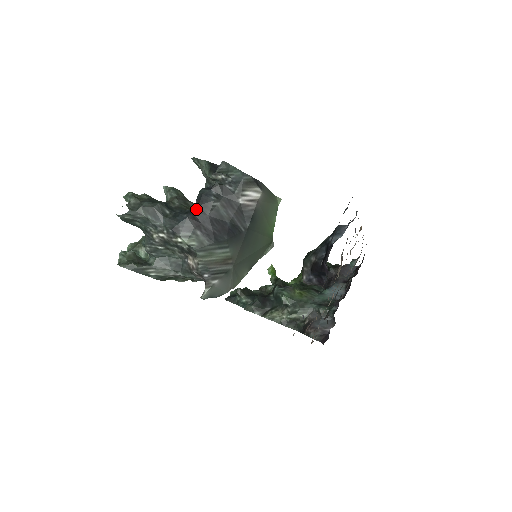
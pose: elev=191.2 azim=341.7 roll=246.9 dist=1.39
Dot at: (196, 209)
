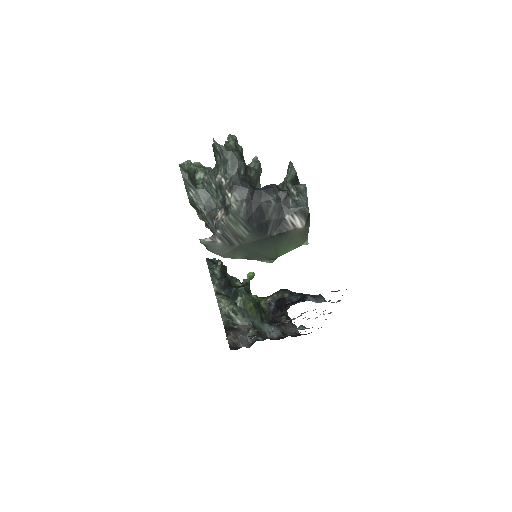
Dot at: (259, 191)
